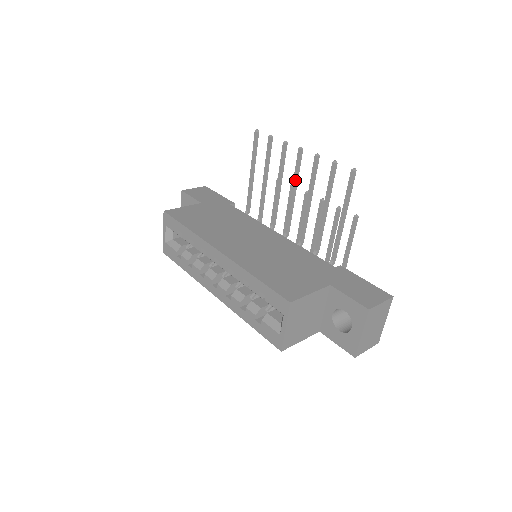
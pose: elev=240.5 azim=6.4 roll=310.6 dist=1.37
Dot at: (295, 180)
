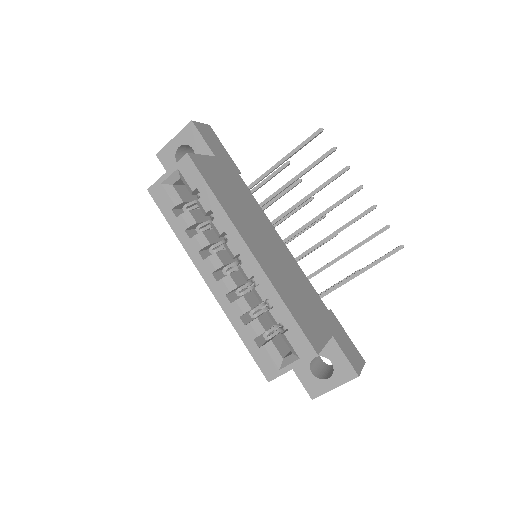
Dot at: (334, 207)
